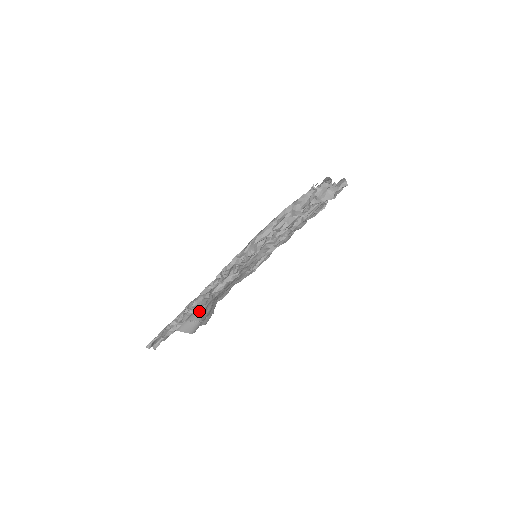
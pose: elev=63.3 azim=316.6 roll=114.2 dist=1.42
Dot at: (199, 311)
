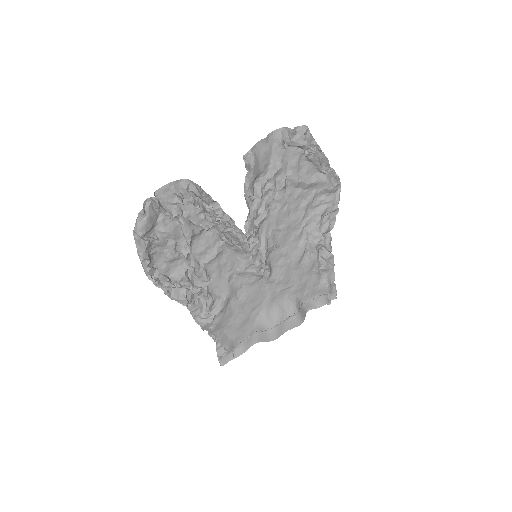
Dot at: (259, 321)
